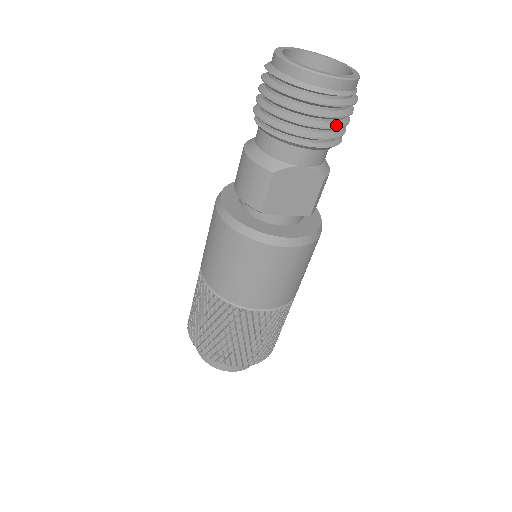
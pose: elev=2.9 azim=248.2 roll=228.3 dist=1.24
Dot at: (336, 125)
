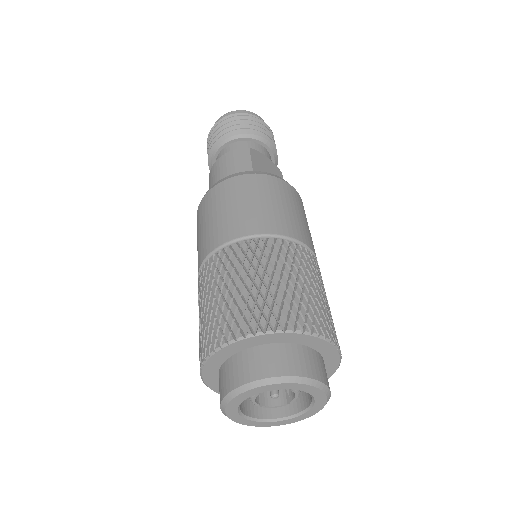
Dot at: (272, 140)
